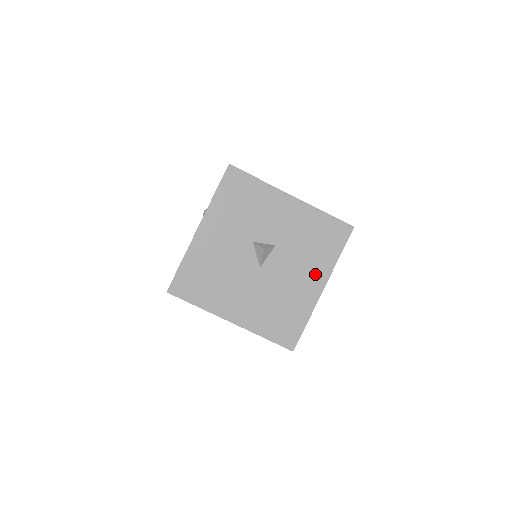
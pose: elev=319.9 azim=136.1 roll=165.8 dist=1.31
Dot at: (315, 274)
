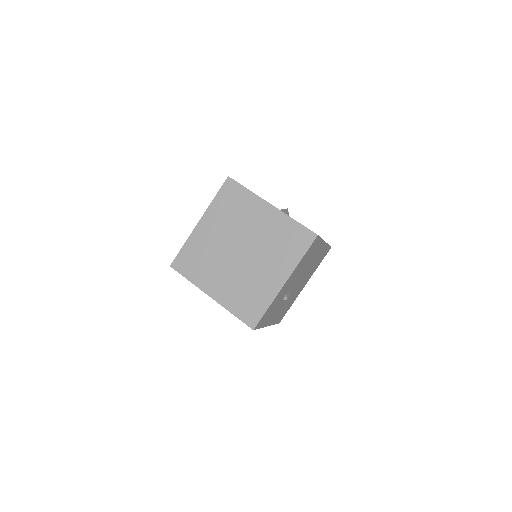
Dot at: occluded
